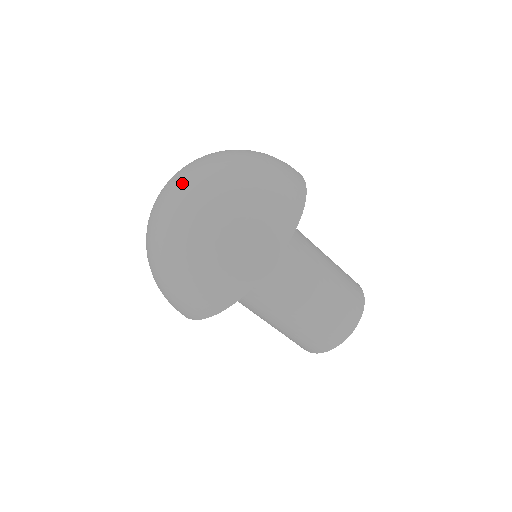
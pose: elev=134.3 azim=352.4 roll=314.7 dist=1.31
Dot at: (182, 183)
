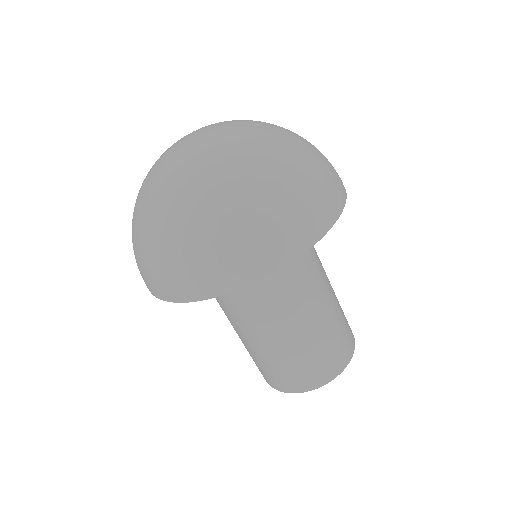
Dot at: (220, 128)
